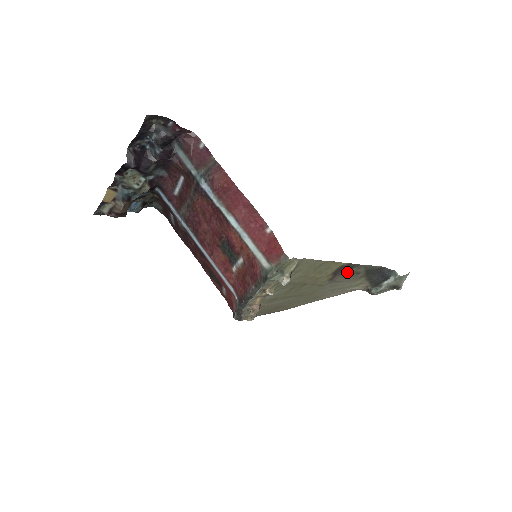
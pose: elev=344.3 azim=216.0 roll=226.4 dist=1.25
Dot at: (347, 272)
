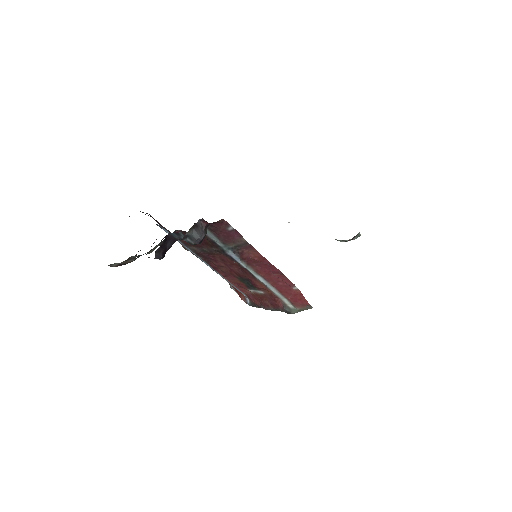
Dot at: occluded
